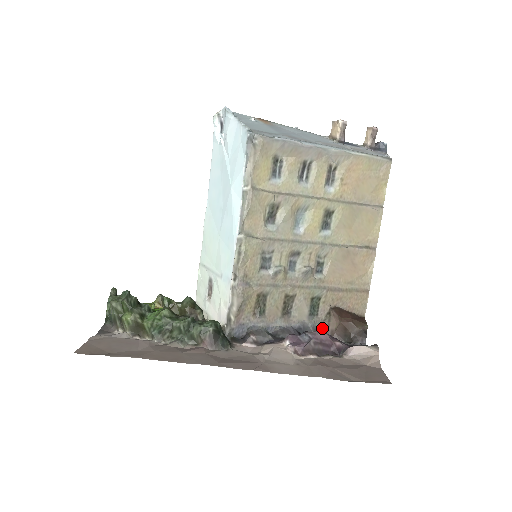
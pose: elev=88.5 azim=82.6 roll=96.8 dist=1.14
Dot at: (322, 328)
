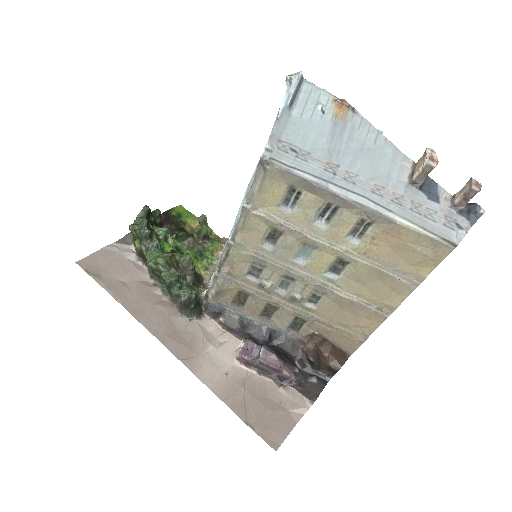
Dot at: (299, 342)
